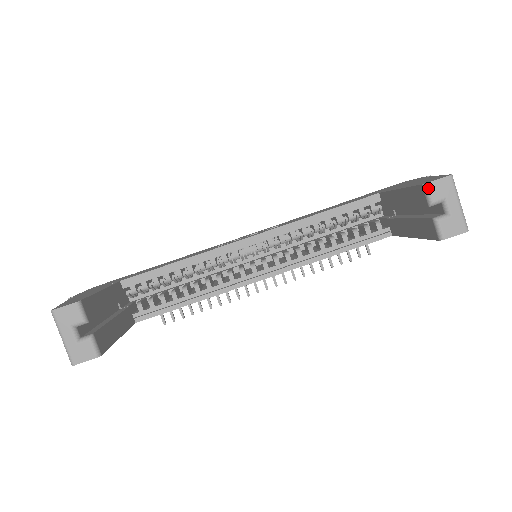
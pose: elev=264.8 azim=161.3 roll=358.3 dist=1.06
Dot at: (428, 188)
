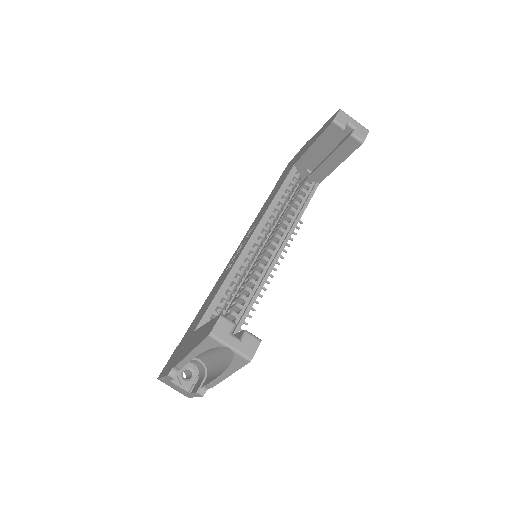
Dot at: (337, 121)
